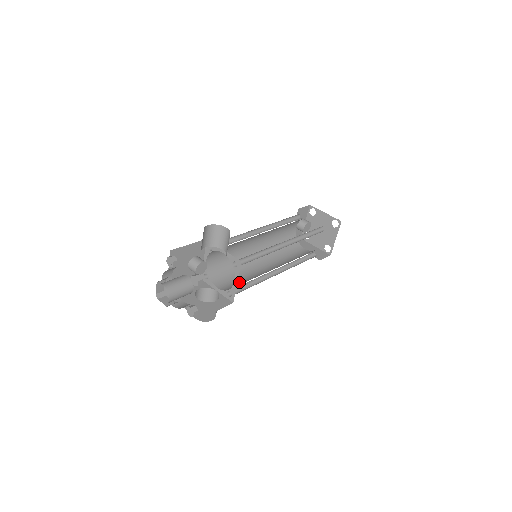
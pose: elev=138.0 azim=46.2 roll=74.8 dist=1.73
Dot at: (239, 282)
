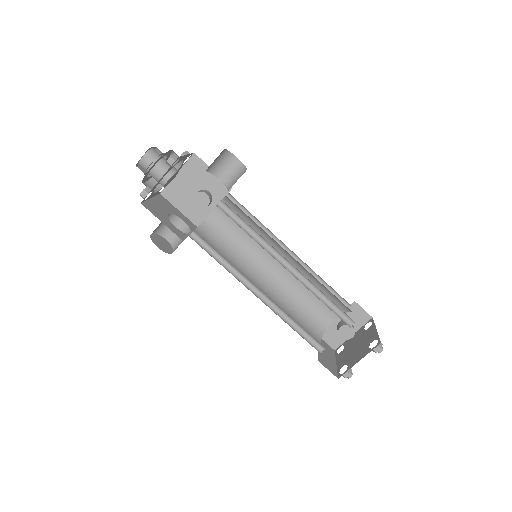
Dot at: occluded
